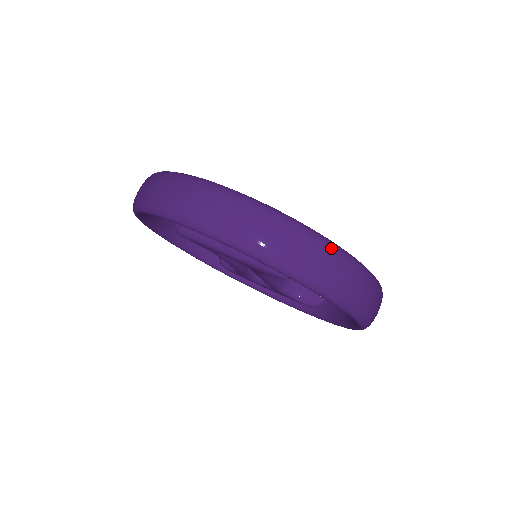
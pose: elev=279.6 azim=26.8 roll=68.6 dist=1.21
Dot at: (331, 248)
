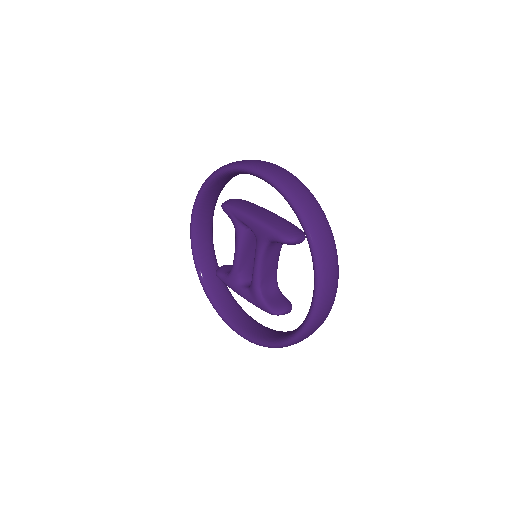
Dot at: (328, 222)
